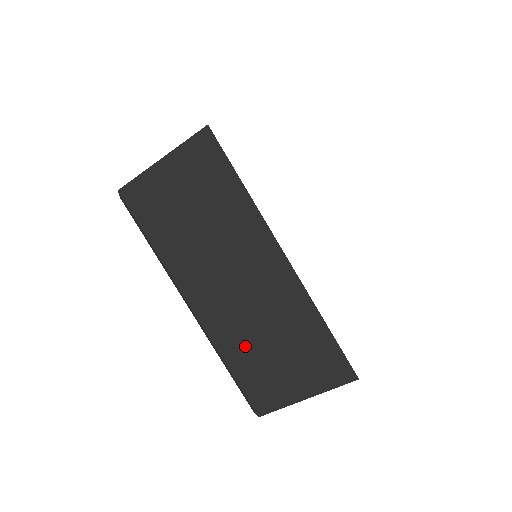
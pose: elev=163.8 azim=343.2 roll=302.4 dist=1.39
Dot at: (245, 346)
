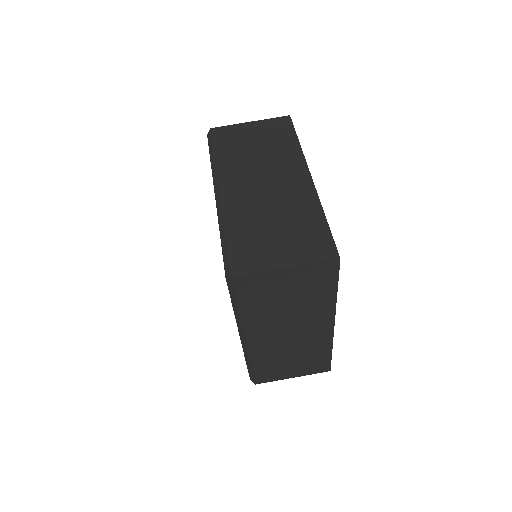
Dot at: (250, 222)
